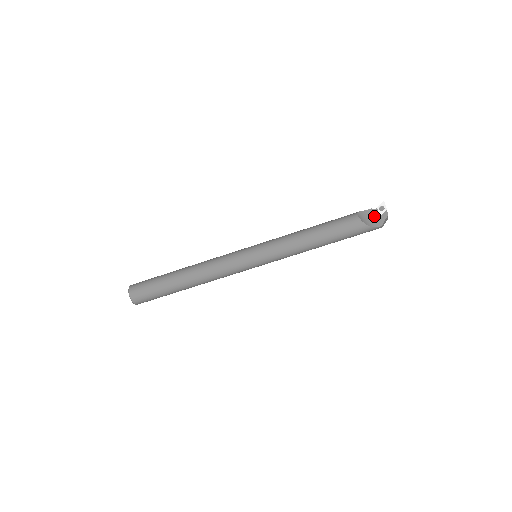
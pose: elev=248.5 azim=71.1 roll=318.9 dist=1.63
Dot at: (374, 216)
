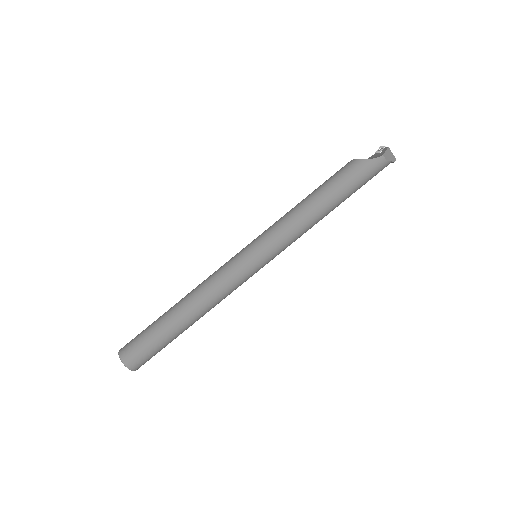
Dot at: (373, 157)
